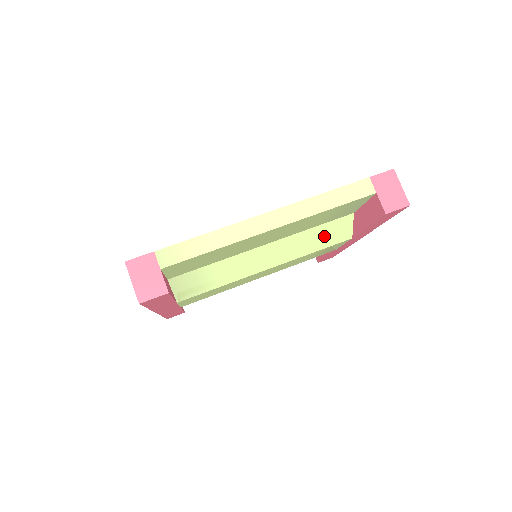
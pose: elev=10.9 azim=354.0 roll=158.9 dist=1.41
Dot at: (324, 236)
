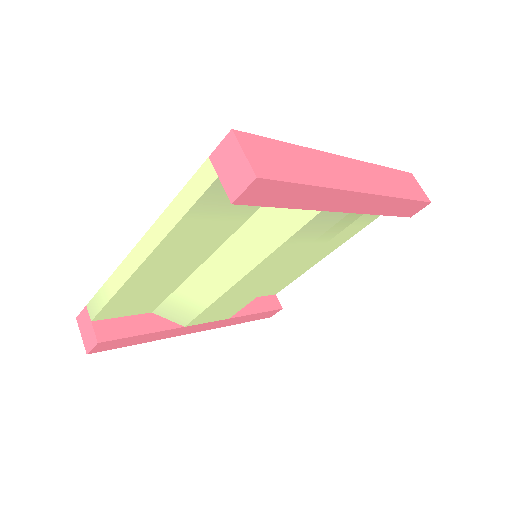
Dot at: (274, 224)
